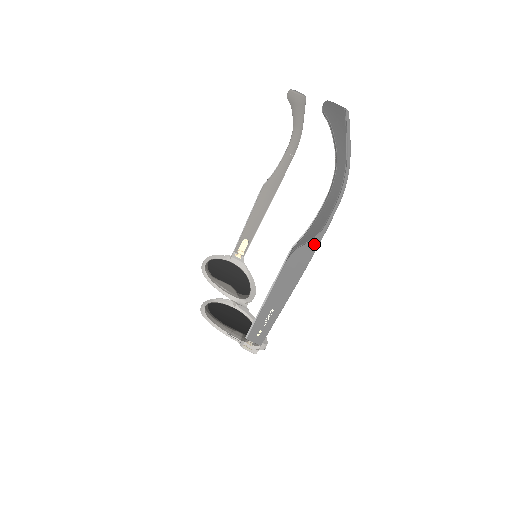
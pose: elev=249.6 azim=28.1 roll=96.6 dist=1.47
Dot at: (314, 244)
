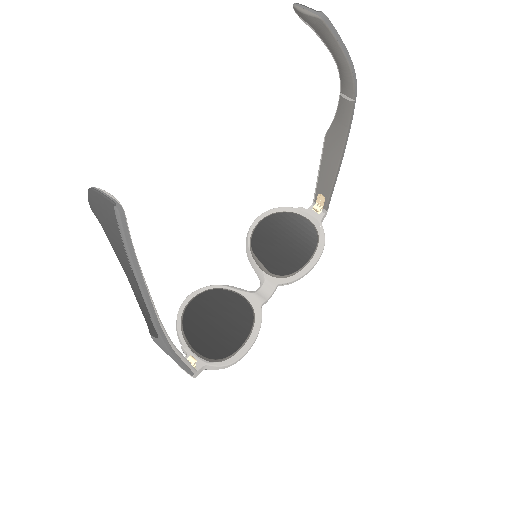
Dot at: (161, 342)
